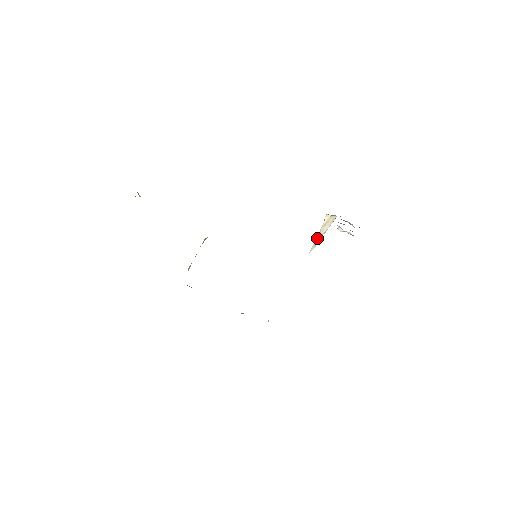
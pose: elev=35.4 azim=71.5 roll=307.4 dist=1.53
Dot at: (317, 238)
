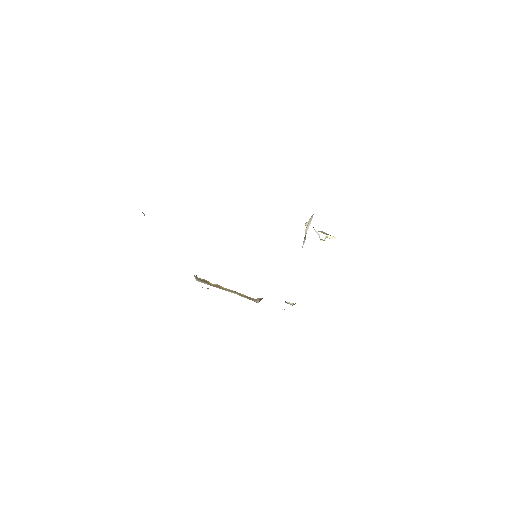
Dot at: (304, 237)
